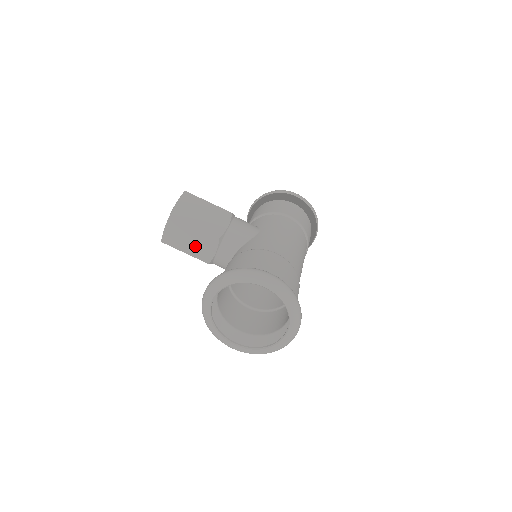
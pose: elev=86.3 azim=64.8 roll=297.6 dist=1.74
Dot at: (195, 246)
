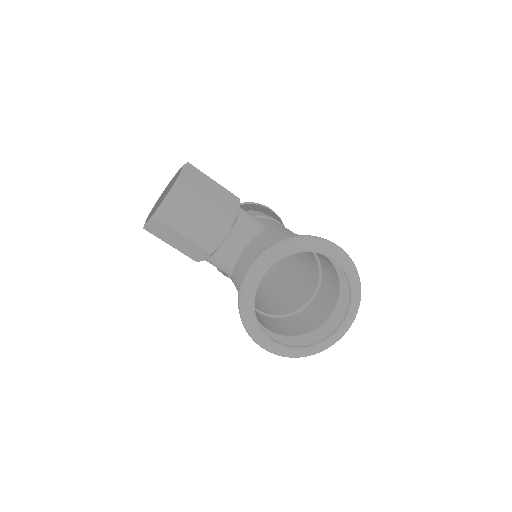
Dot at: (200, 227)
